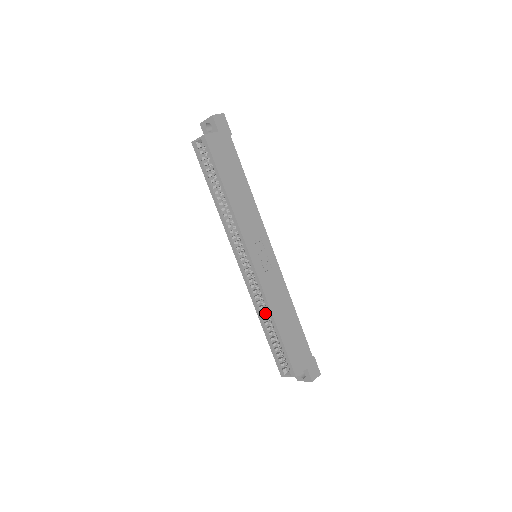
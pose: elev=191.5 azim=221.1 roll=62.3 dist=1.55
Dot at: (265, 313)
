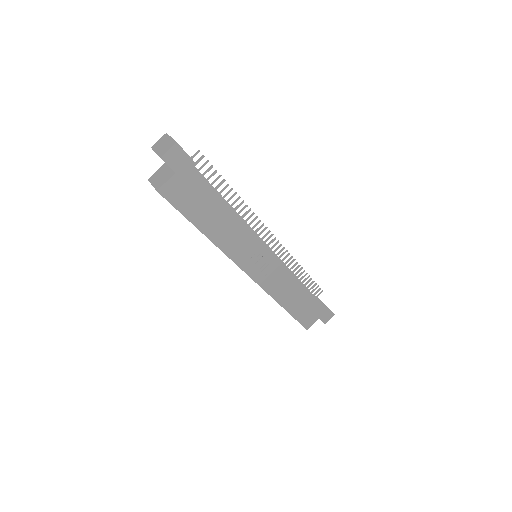
Dot at: occluded
